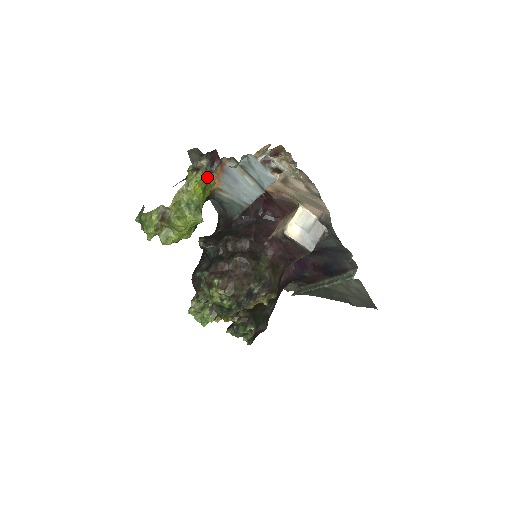
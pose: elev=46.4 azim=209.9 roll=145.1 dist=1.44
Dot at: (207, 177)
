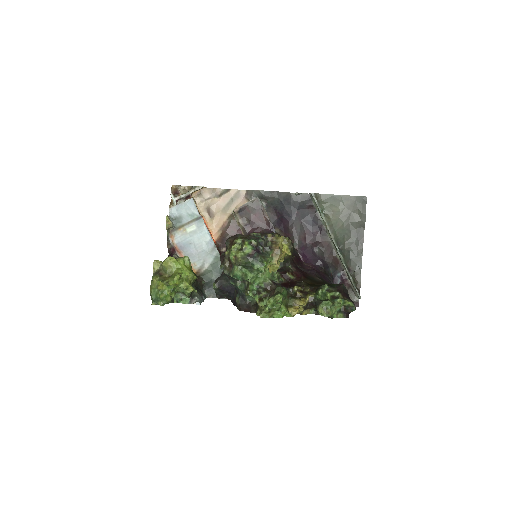
Dot at: occluded
